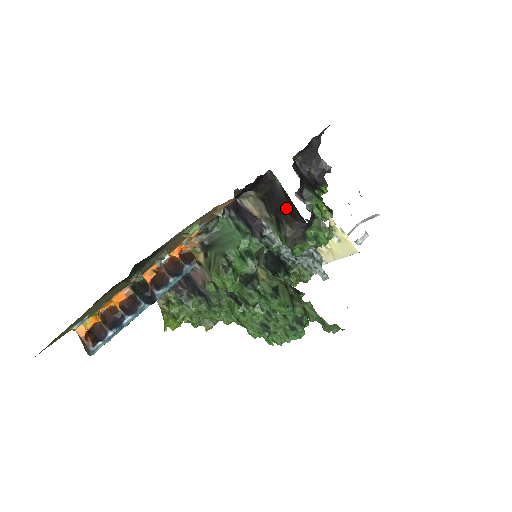
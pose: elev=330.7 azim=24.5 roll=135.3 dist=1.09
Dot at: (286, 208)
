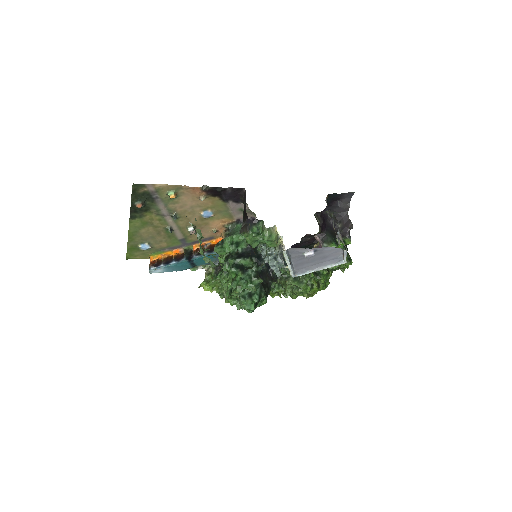
Dot at: (245, 210)
